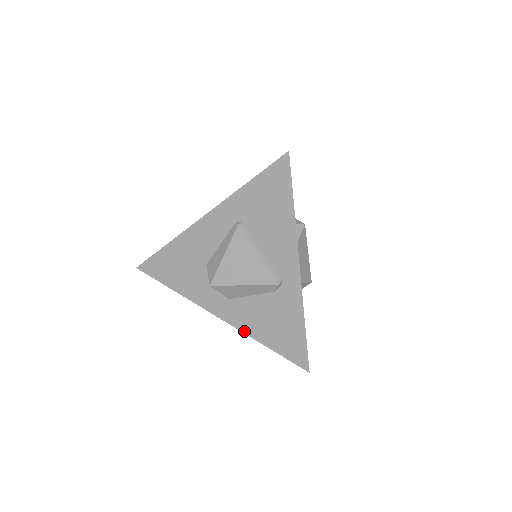
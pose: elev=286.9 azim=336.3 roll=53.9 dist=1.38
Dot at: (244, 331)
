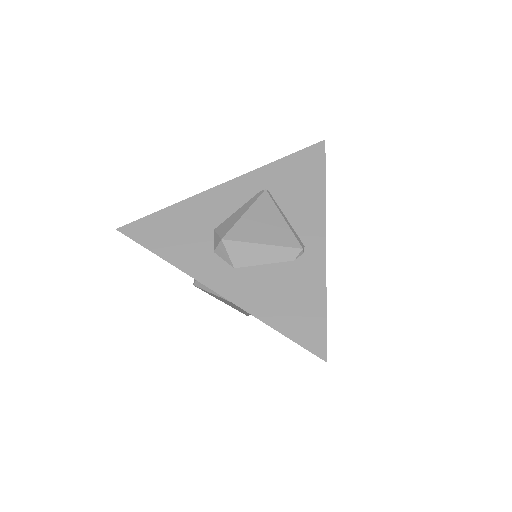
Dot at: (245, 308)
